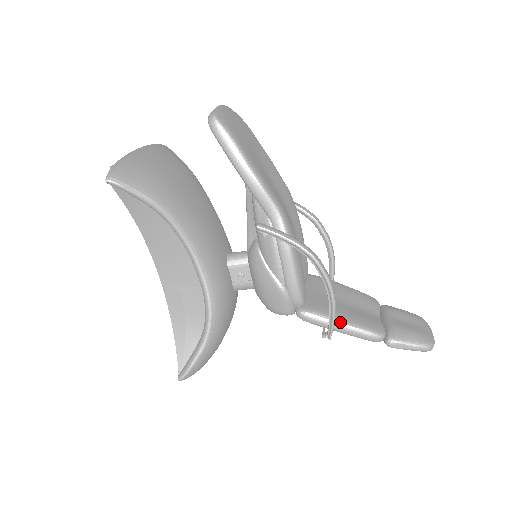
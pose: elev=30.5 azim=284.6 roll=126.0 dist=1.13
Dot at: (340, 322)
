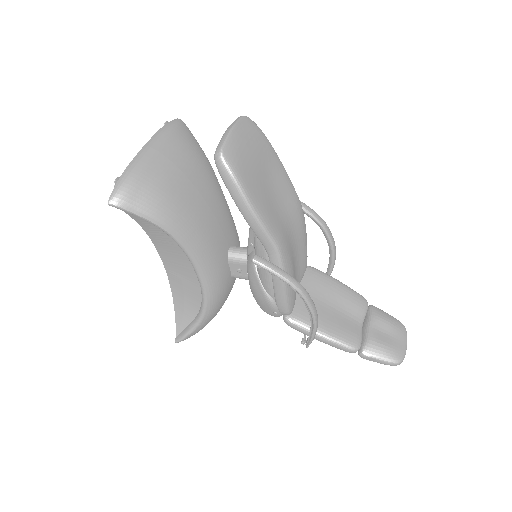
Dot at: (320, 335)
